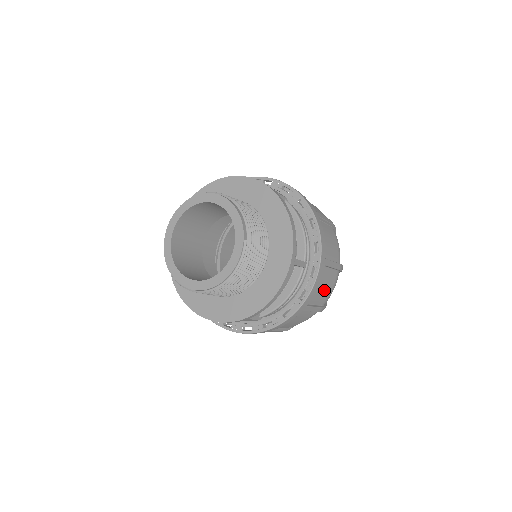
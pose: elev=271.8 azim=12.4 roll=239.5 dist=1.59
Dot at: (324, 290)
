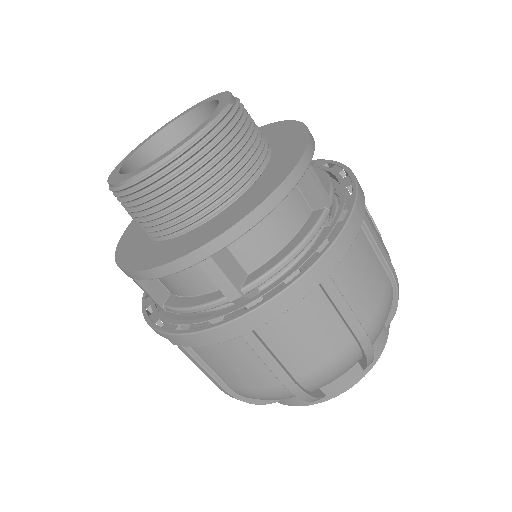
Dot at: (365, 285)
